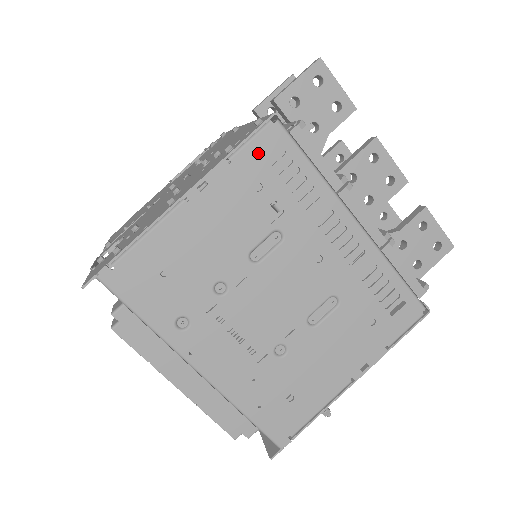
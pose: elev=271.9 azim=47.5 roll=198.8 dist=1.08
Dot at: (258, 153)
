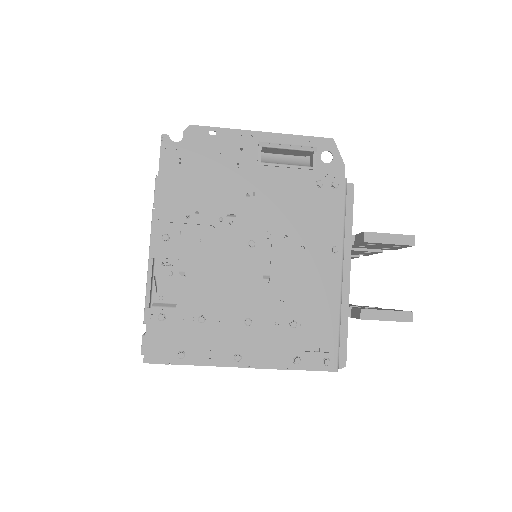
Dot at: occluded
